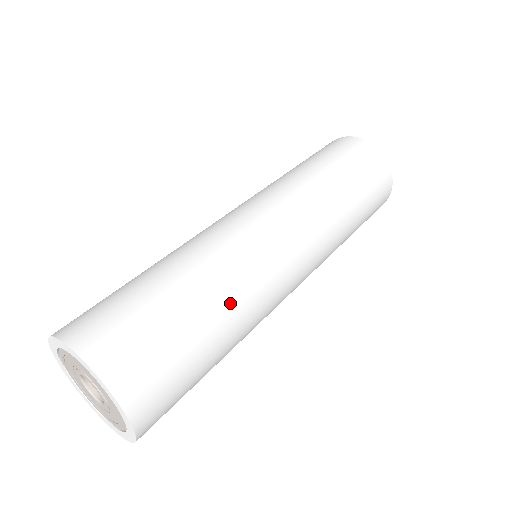
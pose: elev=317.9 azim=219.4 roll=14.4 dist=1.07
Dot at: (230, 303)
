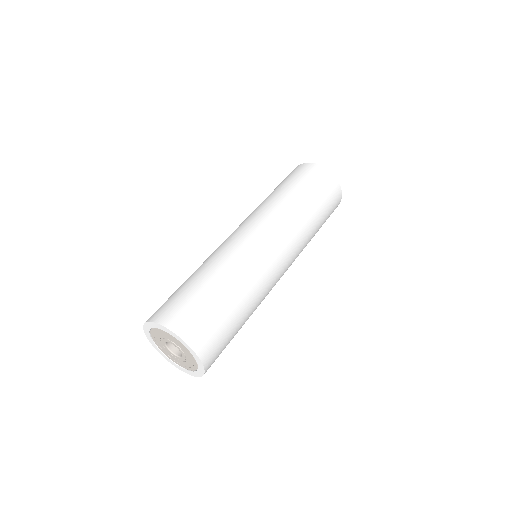
Dot at: (234, 277)
